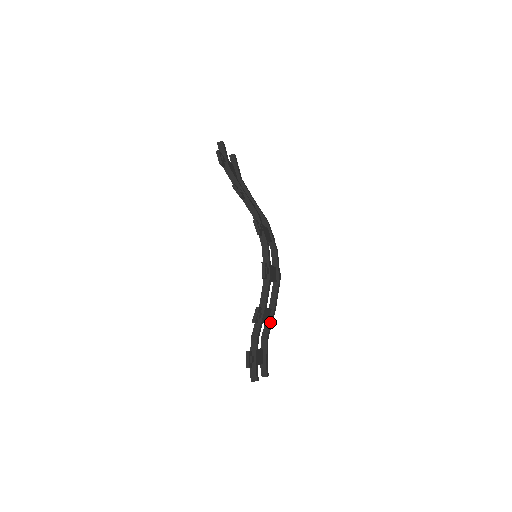
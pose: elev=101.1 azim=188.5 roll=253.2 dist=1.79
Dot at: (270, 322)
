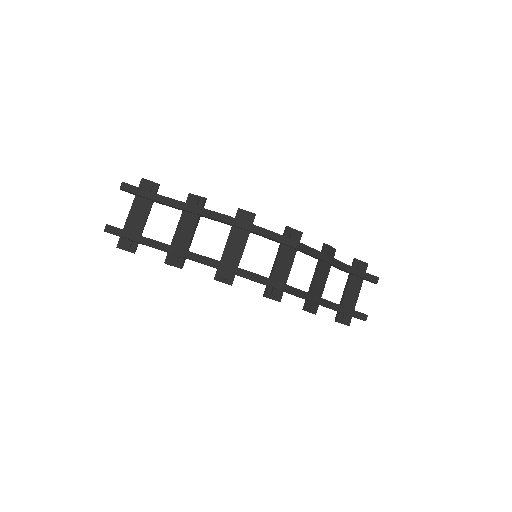
Dot at: (332, 265)
